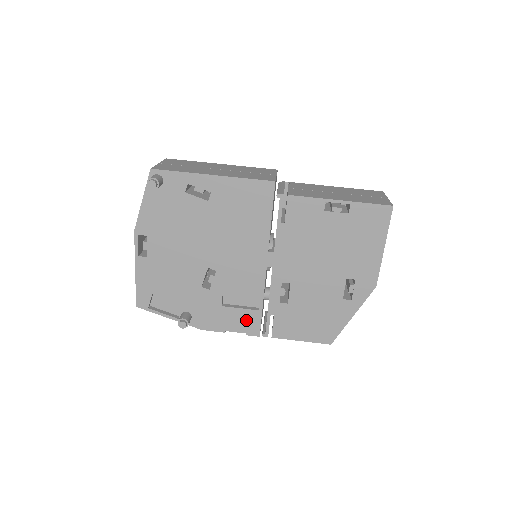
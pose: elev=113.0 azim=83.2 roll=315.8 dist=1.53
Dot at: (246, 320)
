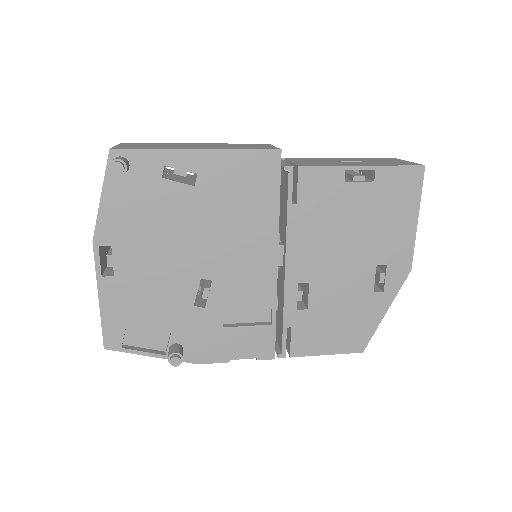
Dot at: (256, 340)
